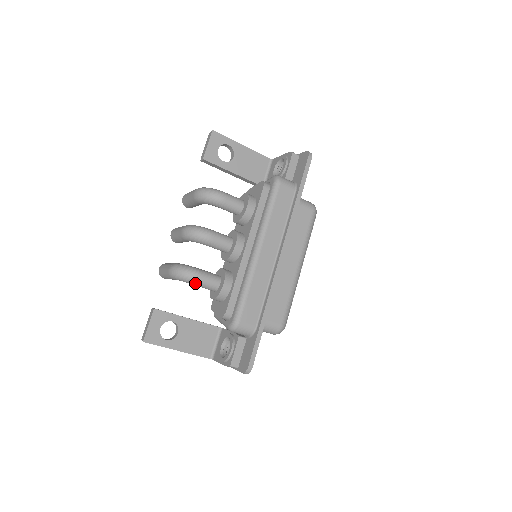
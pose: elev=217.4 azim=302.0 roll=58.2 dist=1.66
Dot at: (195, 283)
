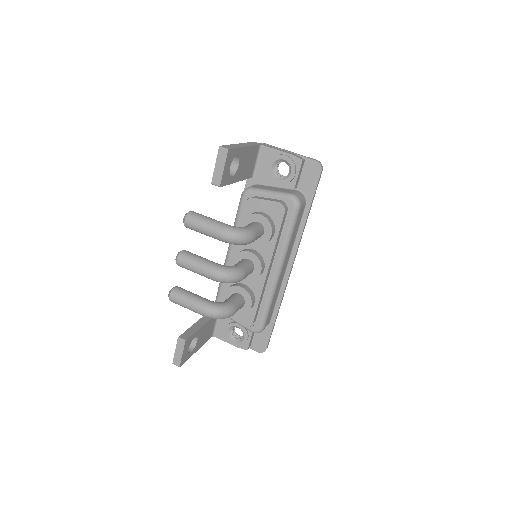
Dot at: occluded
